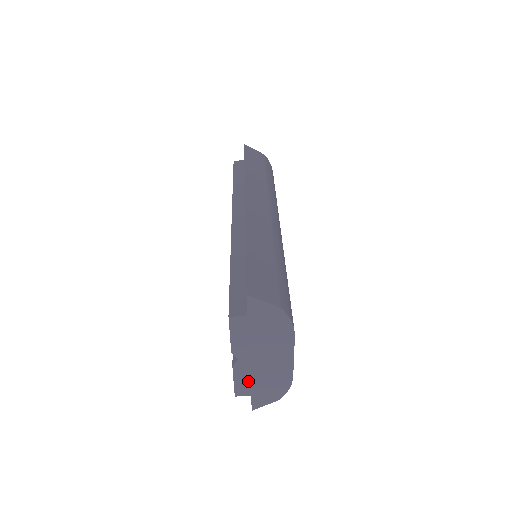
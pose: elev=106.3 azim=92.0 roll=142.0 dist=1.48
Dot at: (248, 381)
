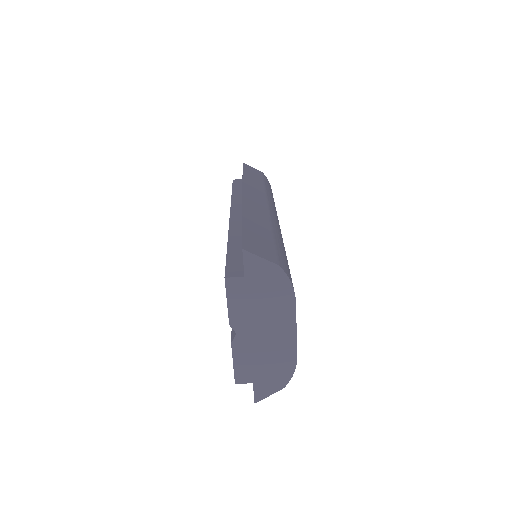
Dot at: (249, 363)
